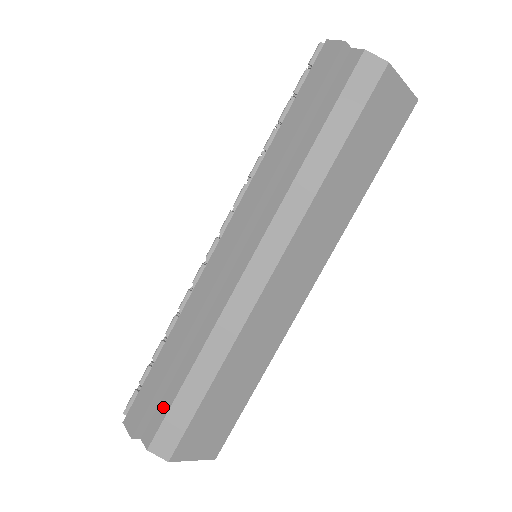
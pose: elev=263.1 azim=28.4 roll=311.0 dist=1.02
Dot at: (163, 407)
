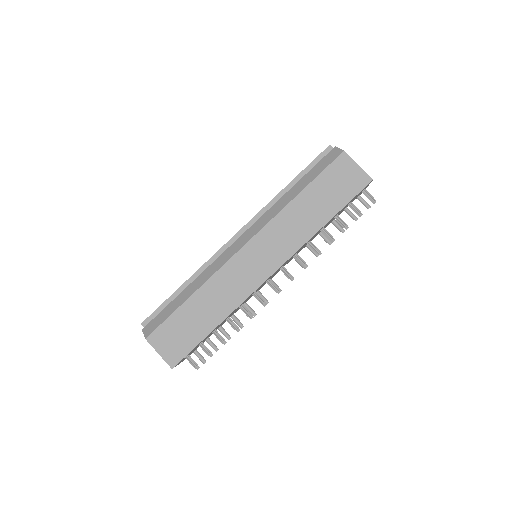
Dot at: occluded
